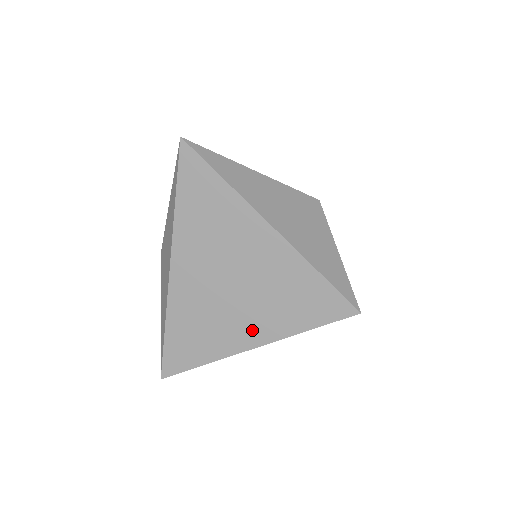
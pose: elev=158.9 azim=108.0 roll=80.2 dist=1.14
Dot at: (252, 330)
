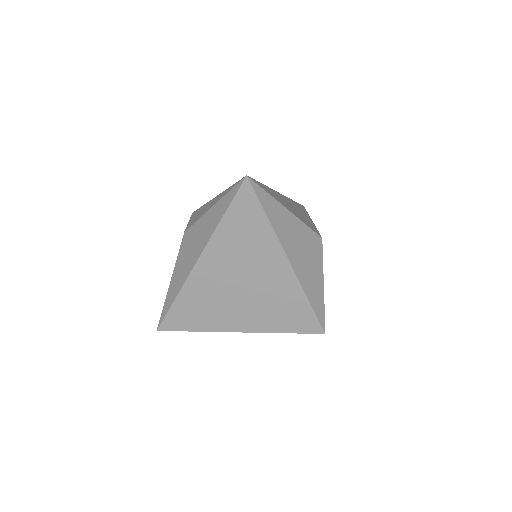
Dot at: (243, 321)
